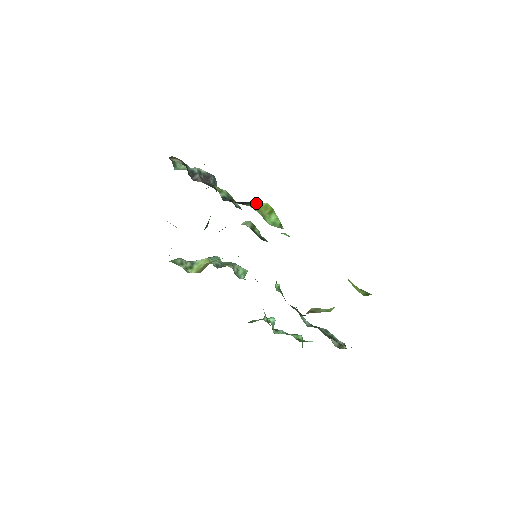
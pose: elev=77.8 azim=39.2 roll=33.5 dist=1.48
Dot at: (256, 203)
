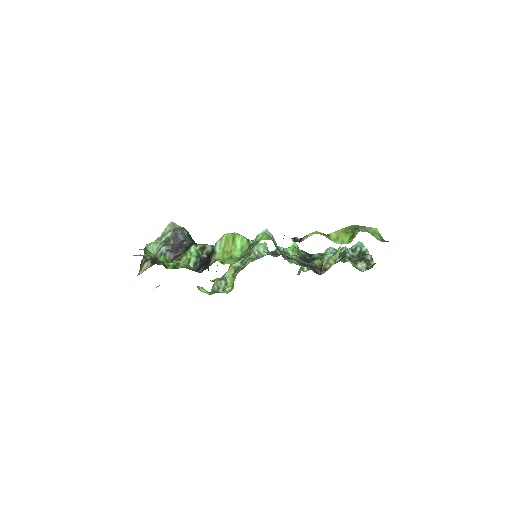
Dot at: (218, 244)
